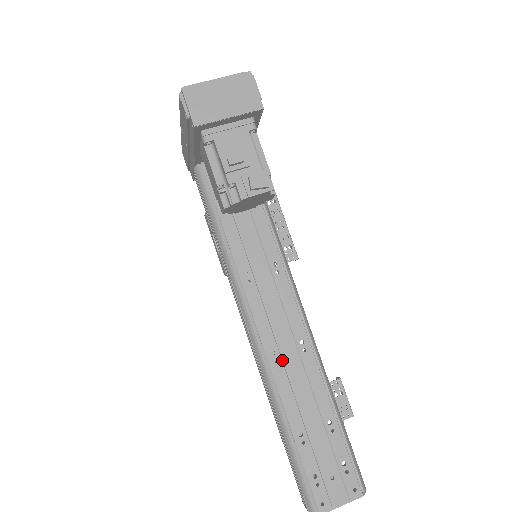
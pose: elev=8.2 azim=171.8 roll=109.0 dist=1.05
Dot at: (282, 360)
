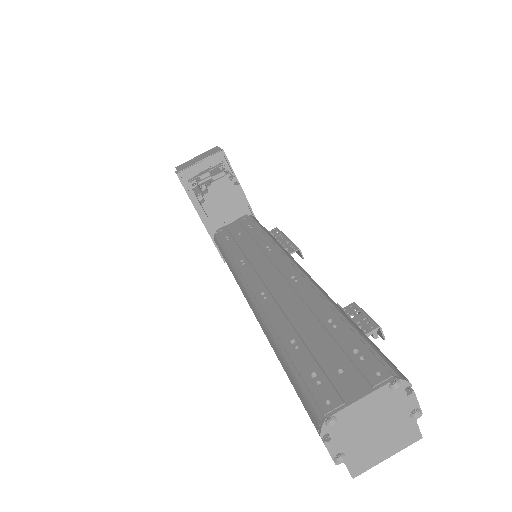
Dot at: (272, 296)
